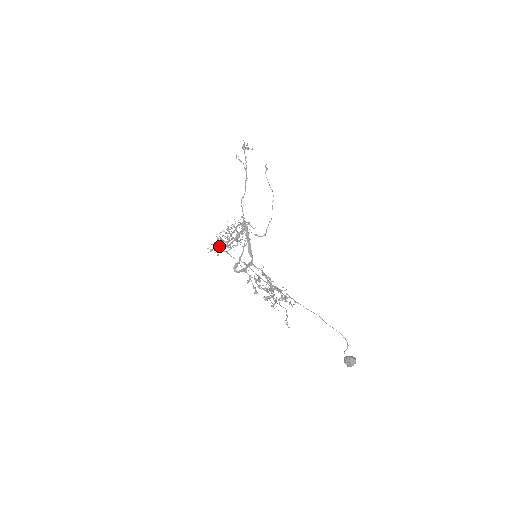
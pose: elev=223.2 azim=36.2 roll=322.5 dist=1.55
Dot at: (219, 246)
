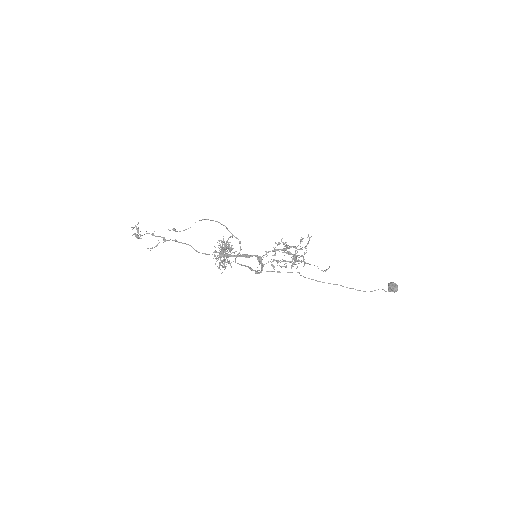
Dot at: occluded
